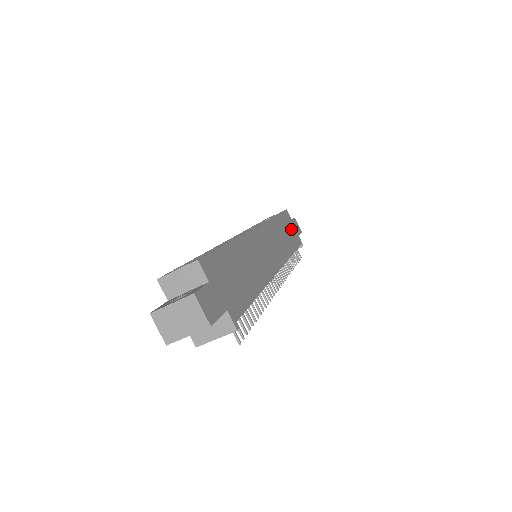
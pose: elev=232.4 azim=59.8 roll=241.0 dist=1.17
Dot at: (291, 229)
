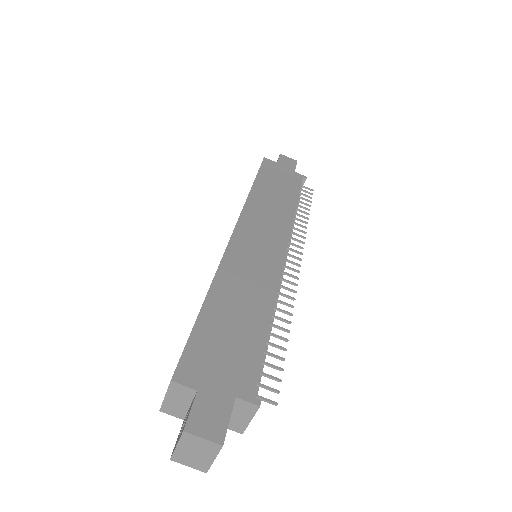
Dot at: (281, 176)
